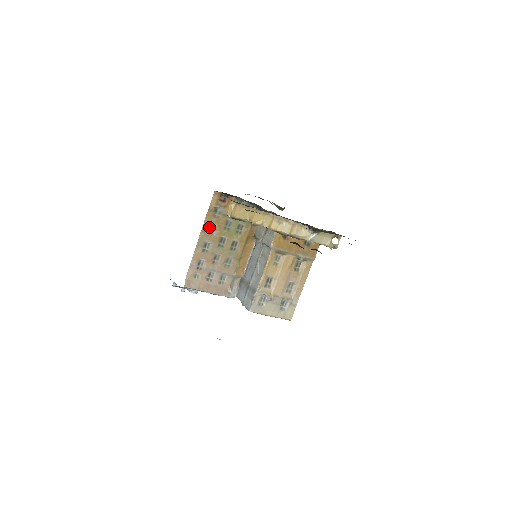
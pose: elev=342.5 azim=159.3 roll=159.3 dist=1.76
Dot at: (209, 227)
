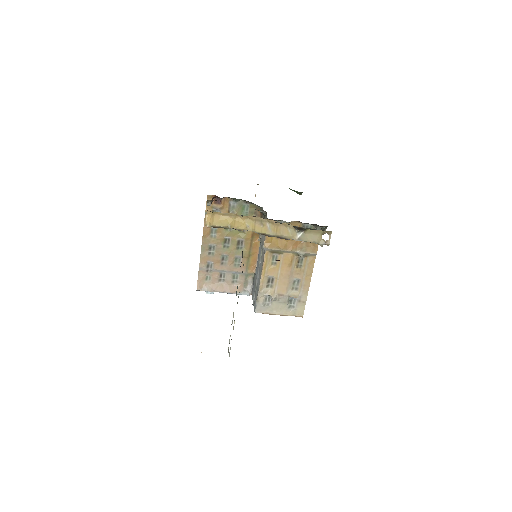
Dot at: (210, 230)
